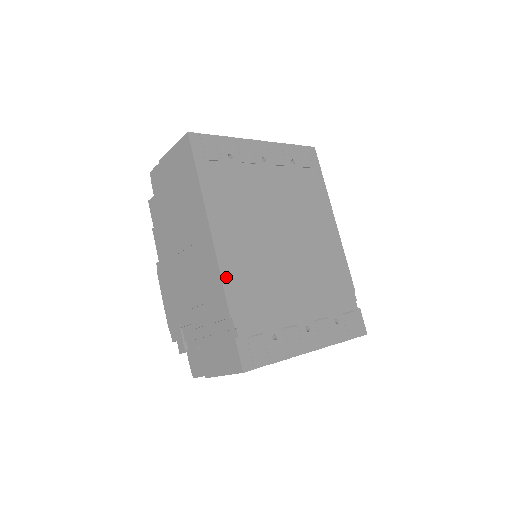
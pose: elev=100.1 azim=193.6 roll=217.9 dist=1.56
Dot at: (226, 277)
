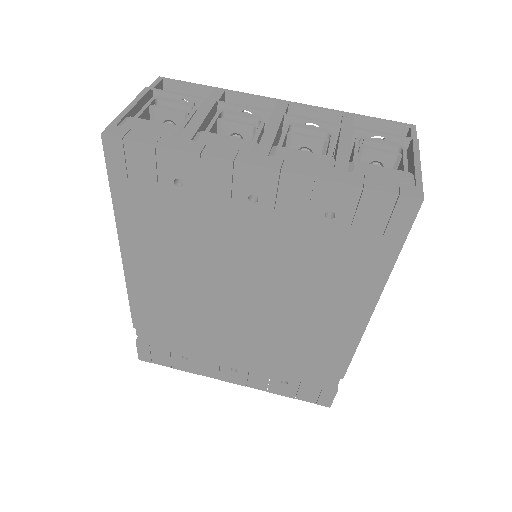
Dot at: (135, 302)
